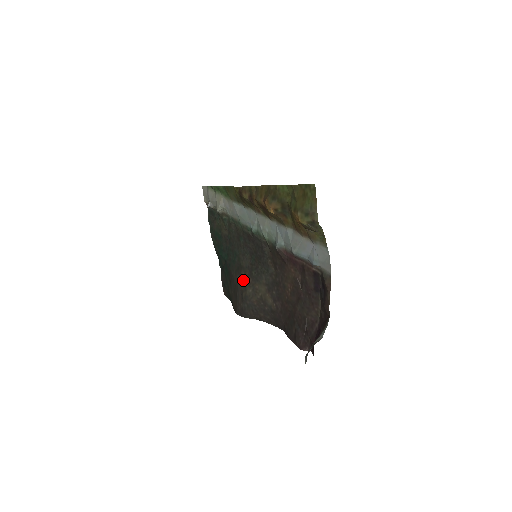
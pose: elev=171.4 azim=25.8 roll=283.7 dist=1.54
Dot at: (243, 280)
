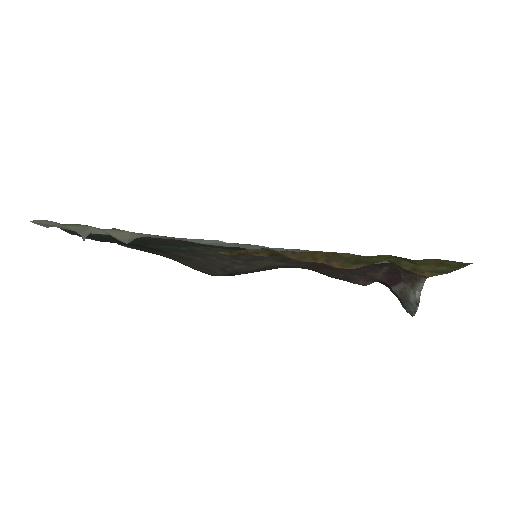
Dot at: (219, 263)
